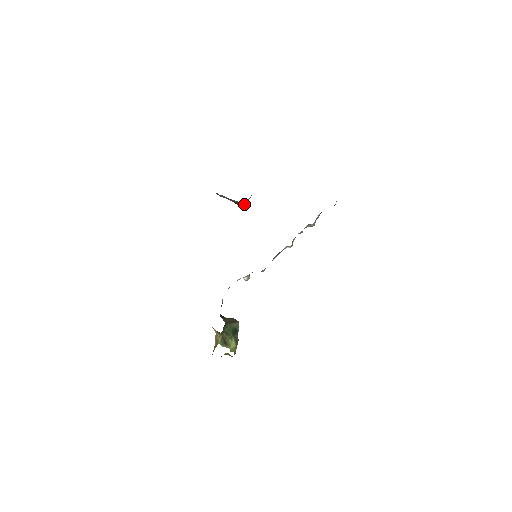
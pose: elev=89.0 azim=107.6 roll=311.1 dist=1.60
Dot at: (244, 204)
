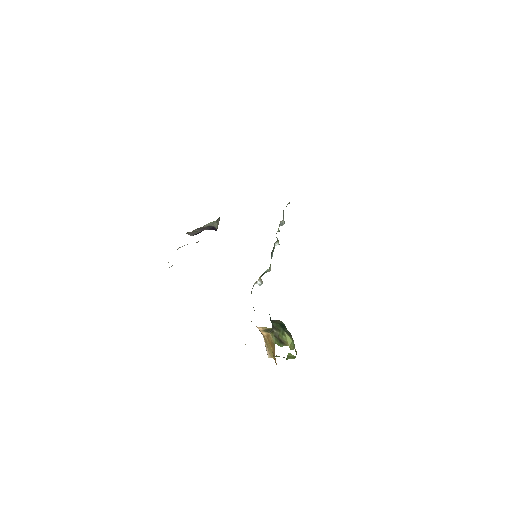
Dot at: (217, 226)
